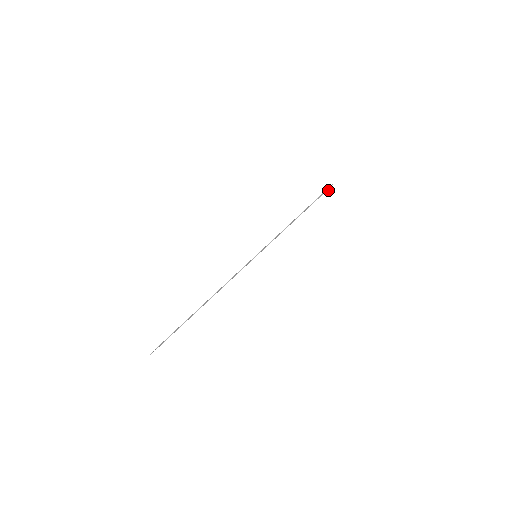
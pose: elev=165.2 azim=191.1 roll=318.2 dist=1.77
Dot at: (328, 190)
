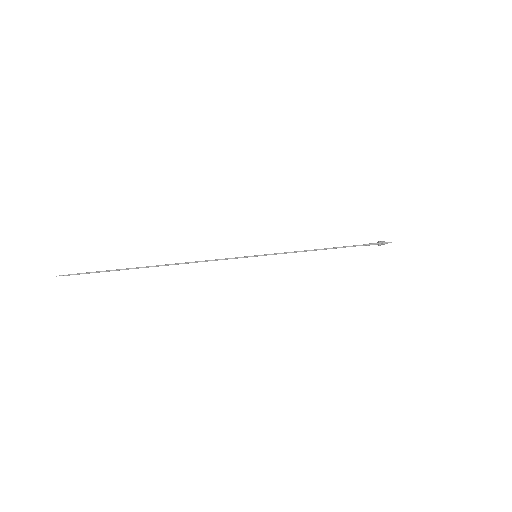
Dot at: (383, 244)
